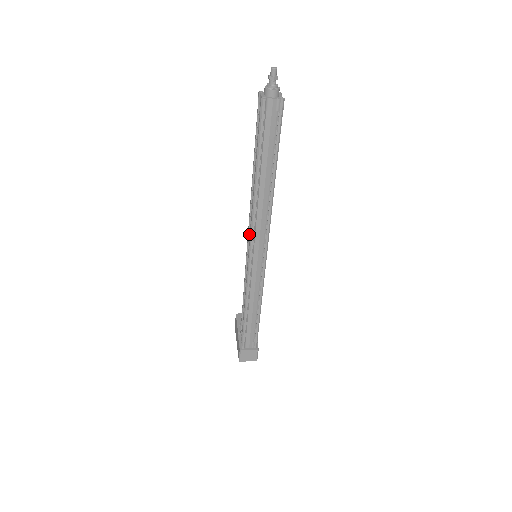
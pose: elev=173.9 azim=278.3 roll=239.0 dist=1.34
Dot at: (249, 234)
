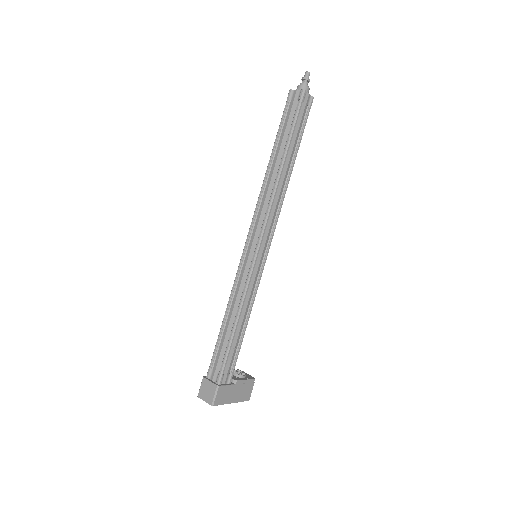
Dot at: occluded
